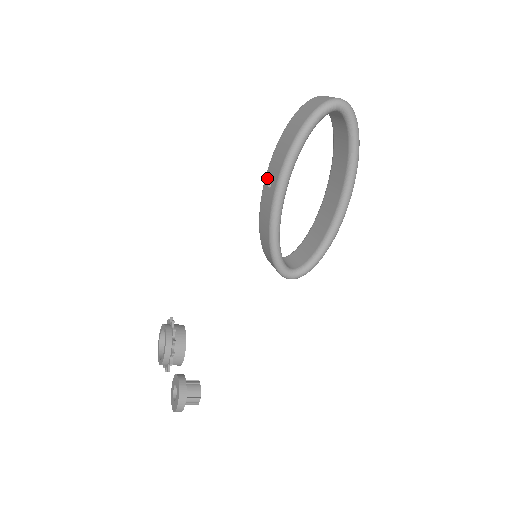
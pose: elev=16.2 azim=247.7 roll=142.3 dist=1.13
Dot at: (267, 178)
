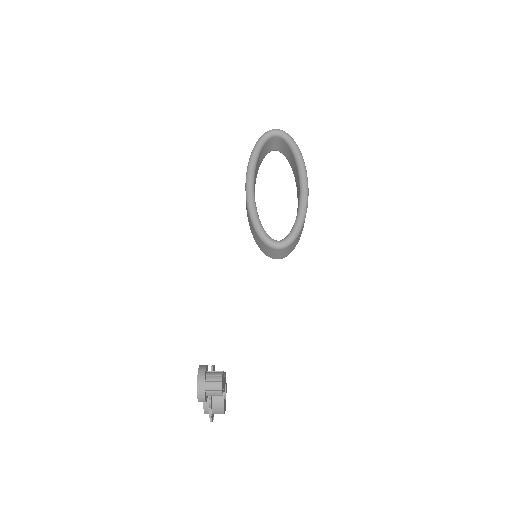
Dot at: occluded
